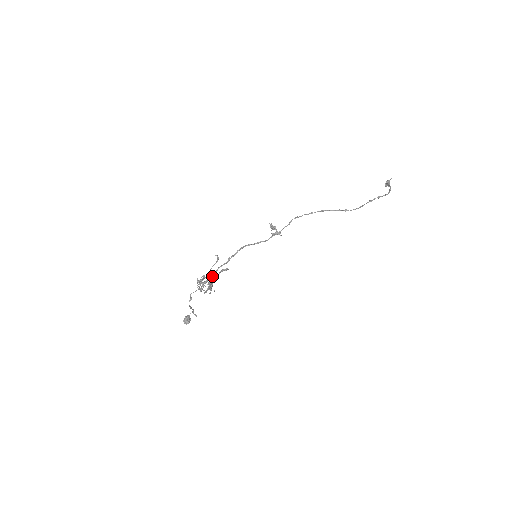
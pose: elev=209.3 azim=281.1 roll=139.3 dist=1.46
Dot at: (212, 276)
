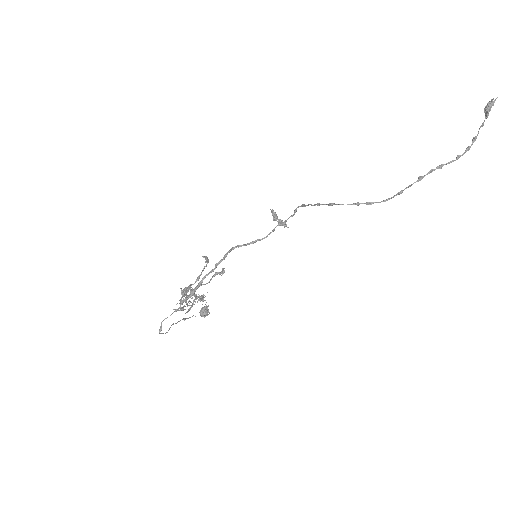
Dot at: (195, 290)
